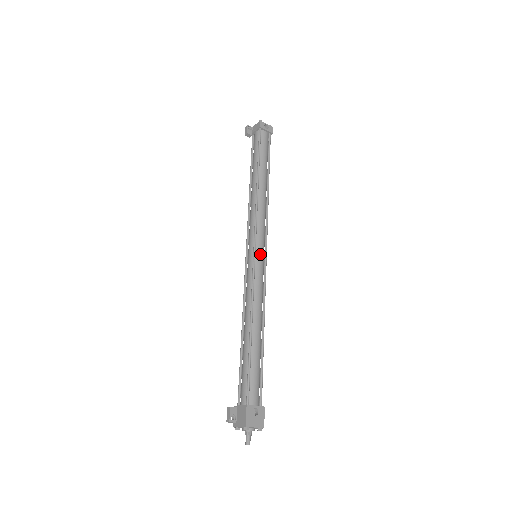
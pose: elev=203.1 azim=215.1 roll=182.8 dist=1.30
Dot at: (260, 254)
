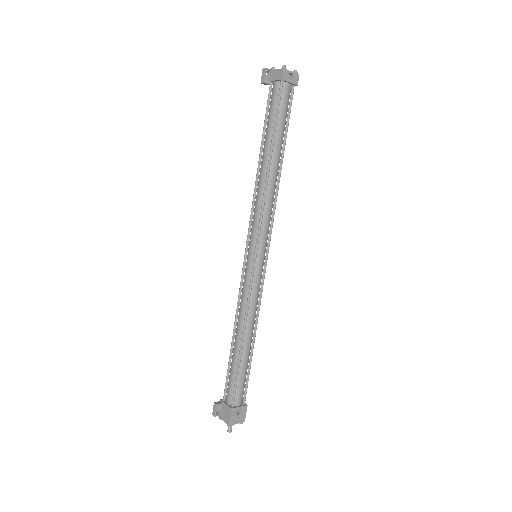
Dot at: (261, 259)
